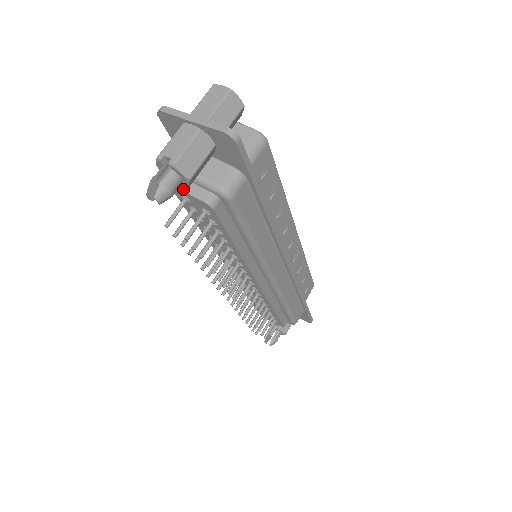
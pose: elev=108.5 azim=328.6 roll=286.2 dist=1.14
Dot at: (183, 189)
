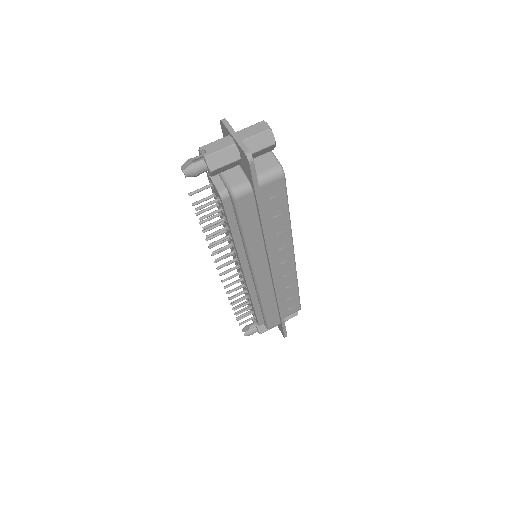
Dot at: (211, 177)
